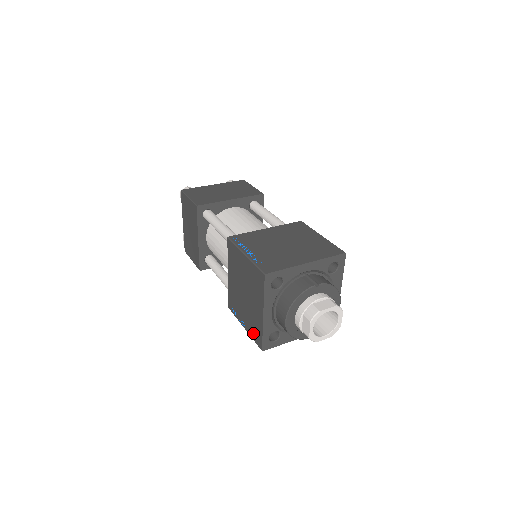
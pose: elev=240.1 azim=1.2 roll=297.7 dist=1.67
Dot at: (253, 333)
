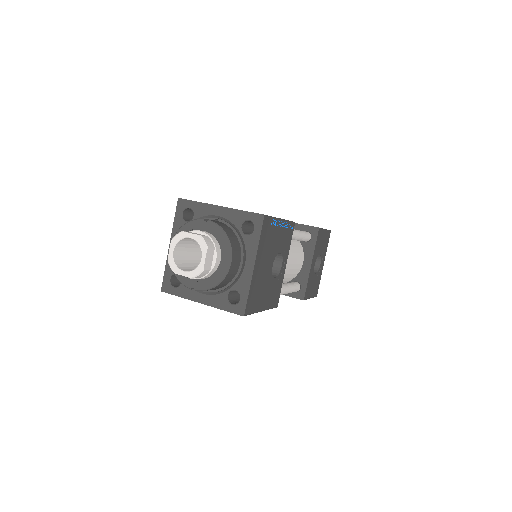
Dot at: occluded
